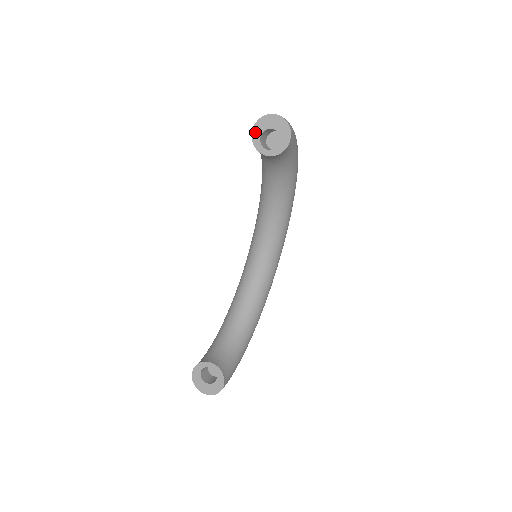
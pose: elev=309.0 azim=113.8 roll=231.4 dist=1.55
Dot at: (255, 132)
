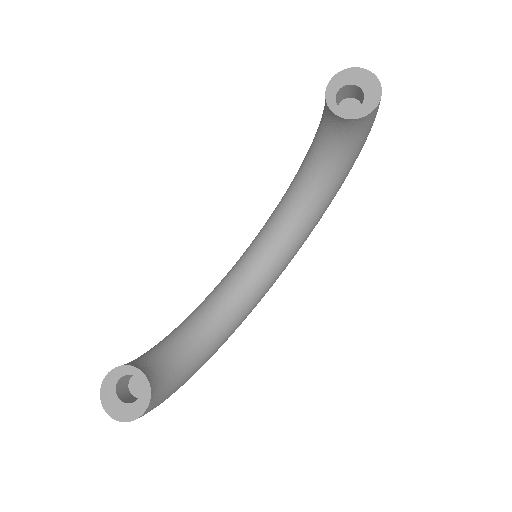
Dot at: (334, 83)
